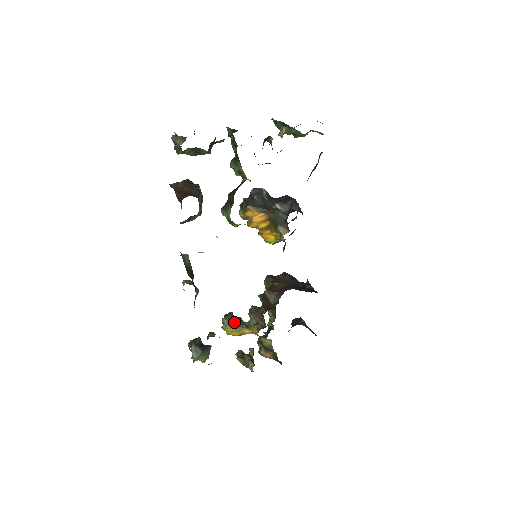
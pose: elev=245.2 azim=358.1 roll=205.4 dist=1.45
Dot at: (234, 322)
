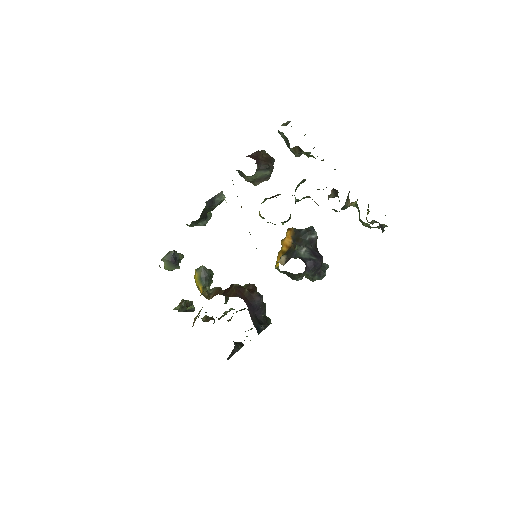
Dot at: (204, 275)
